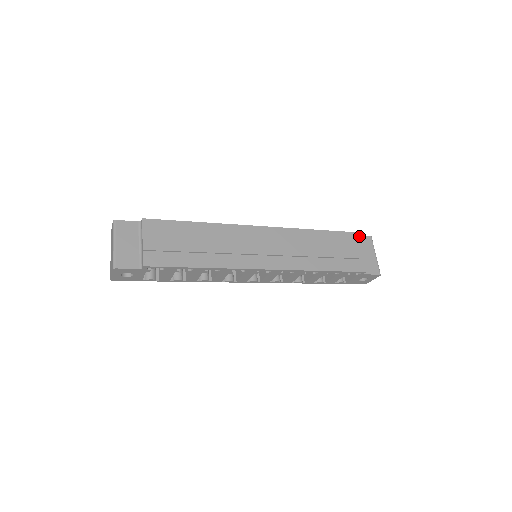
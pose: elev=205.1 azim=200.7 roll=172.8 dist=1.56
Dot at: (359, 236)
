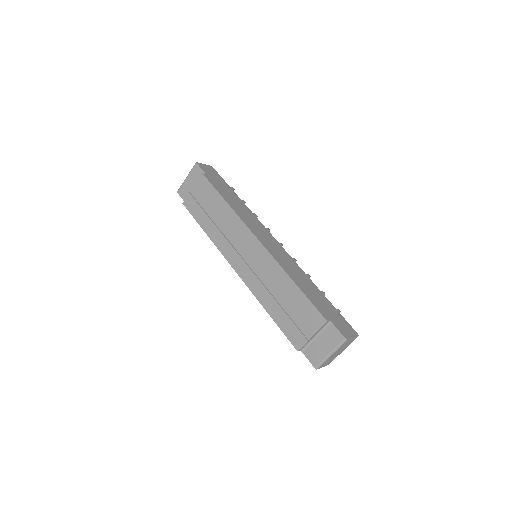
Dot at: (334, 326)
